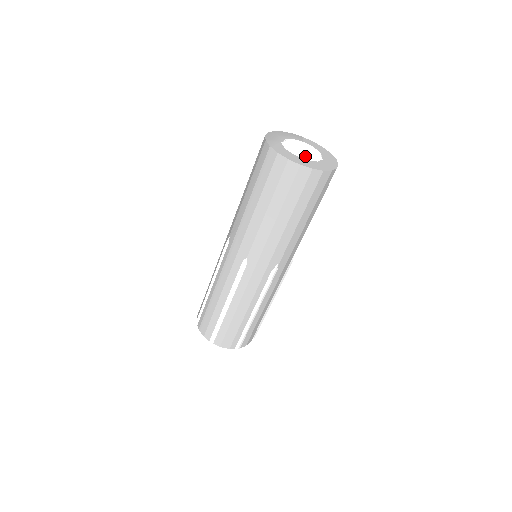
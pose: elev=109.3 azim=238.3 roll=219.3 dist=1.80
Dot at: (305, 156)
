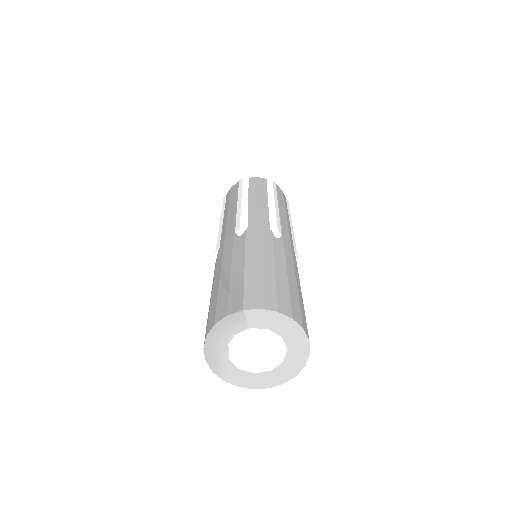
Dot at: (266, 369)
